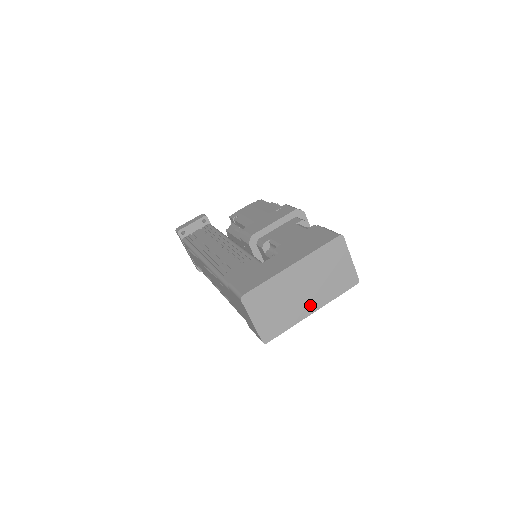
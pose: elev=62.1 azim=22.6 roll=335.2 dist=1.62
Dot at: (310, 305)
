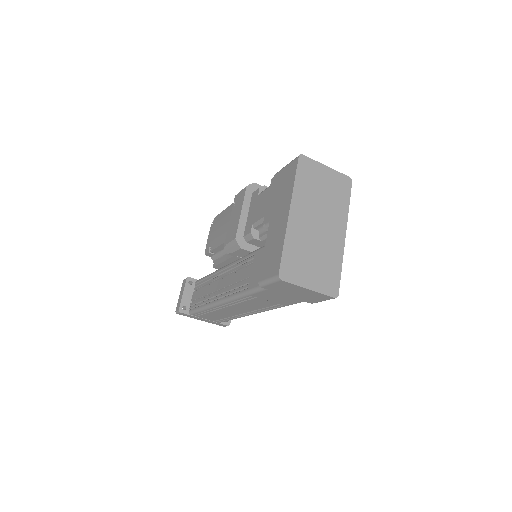
Dot at: (336, 232)
